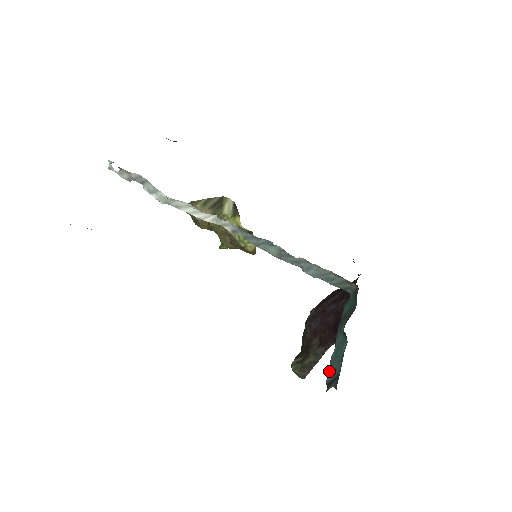
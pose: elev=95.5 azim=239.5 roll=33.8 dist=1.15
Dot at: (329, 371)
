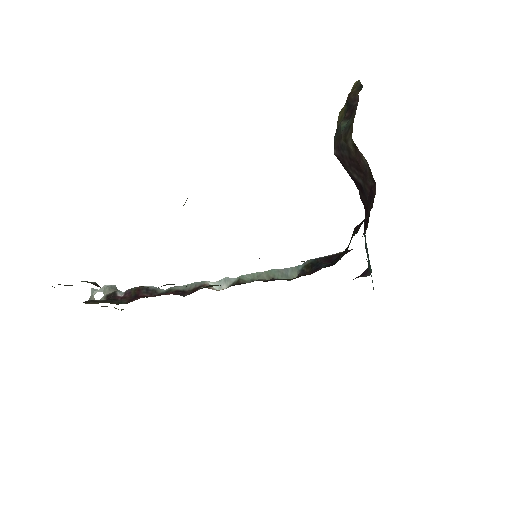
Dot at: occluded
